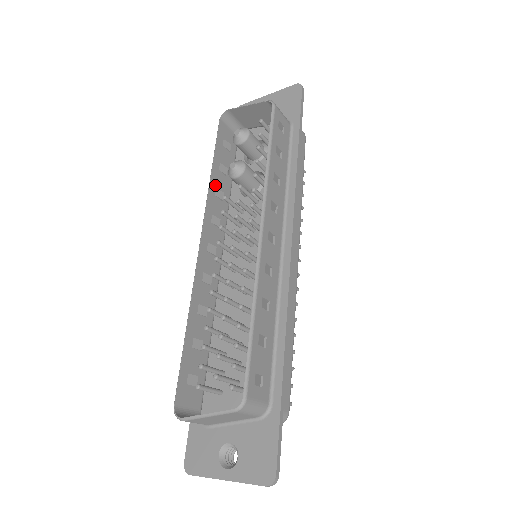
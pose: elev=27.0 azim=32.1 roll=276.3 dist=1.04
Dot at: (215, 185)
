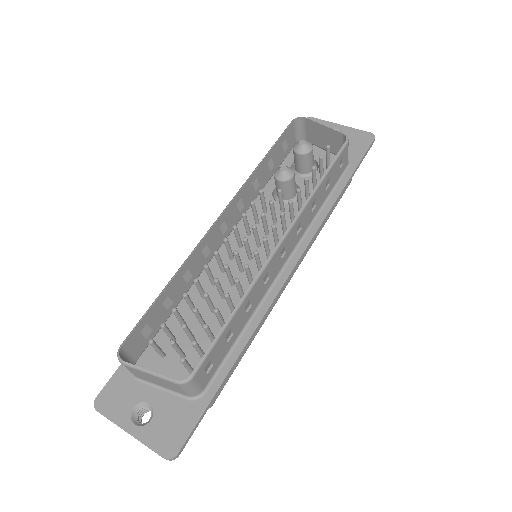
Dot at: (257, 174)
